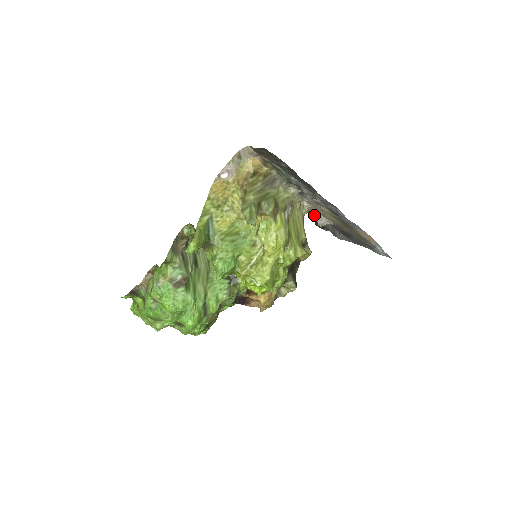
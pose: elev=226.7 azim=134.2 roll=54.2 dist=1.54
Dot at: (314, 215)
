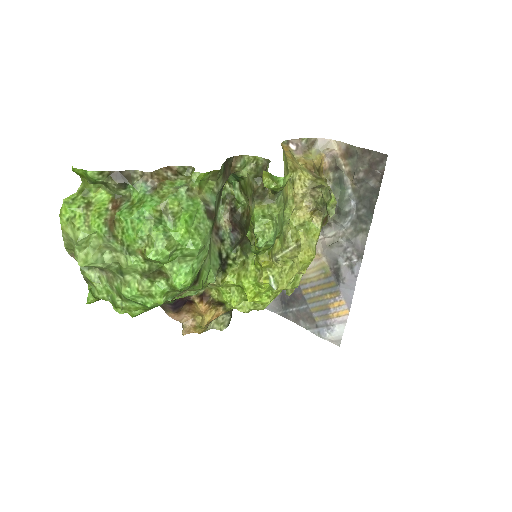
Dot at: occluded
